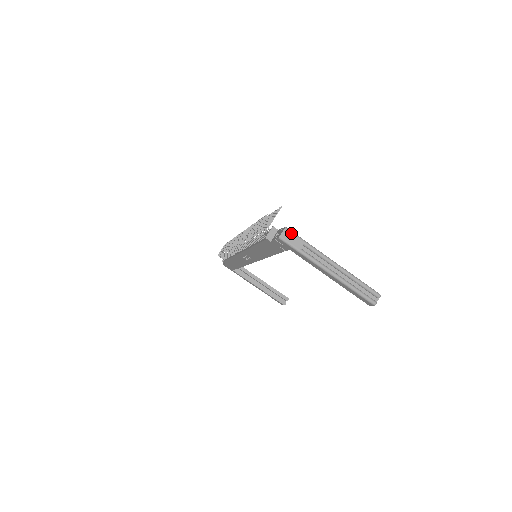
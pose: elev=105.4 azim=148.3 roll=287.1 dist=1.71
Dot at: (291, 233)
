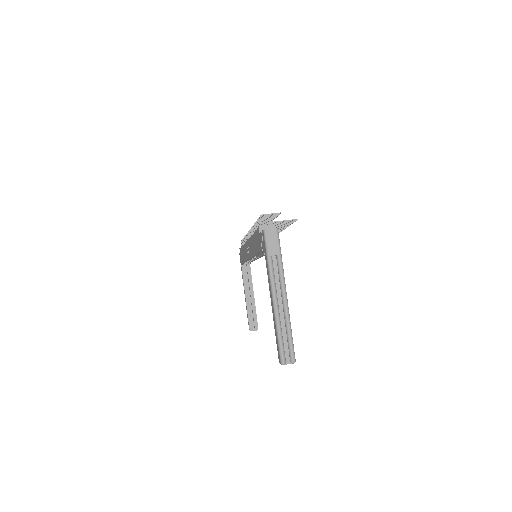
Dot at: (277, 237)
